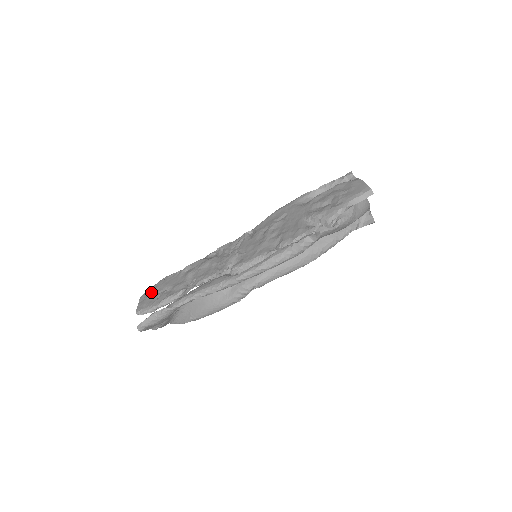
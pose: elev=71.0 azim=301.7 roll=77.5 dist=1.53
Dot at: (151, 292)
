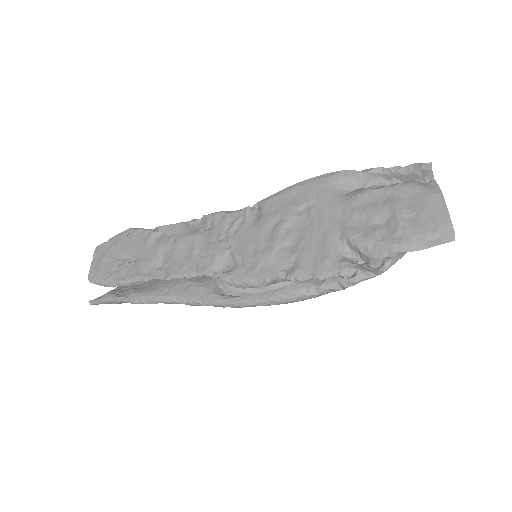
Dot at: (109, 250)
